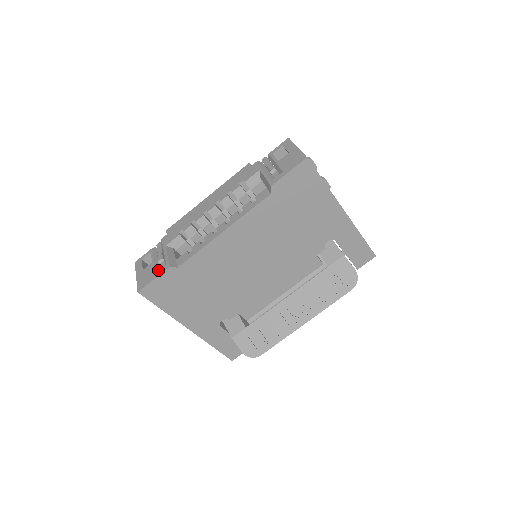
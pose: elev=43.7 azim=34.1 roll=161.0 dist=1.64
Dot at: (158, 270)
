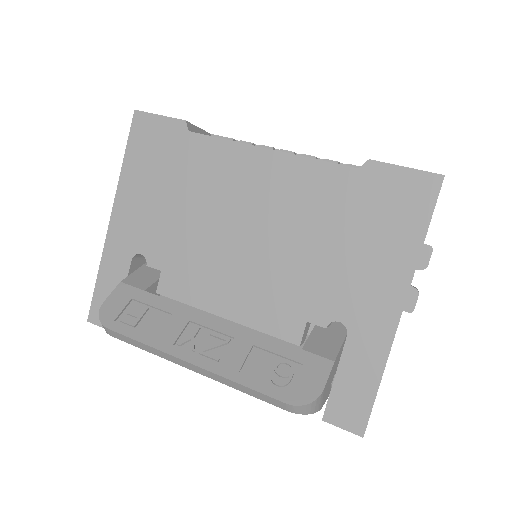
Dot at: occluded
